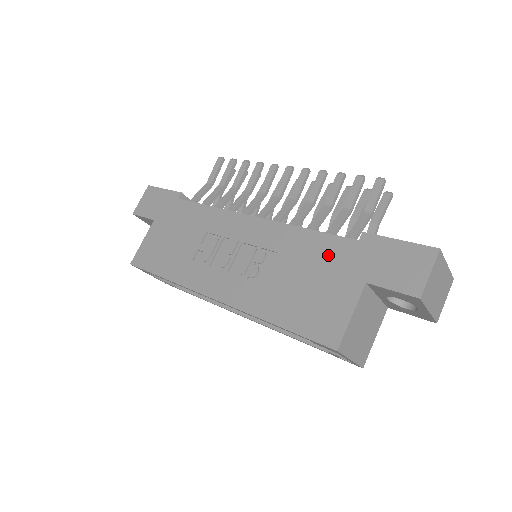
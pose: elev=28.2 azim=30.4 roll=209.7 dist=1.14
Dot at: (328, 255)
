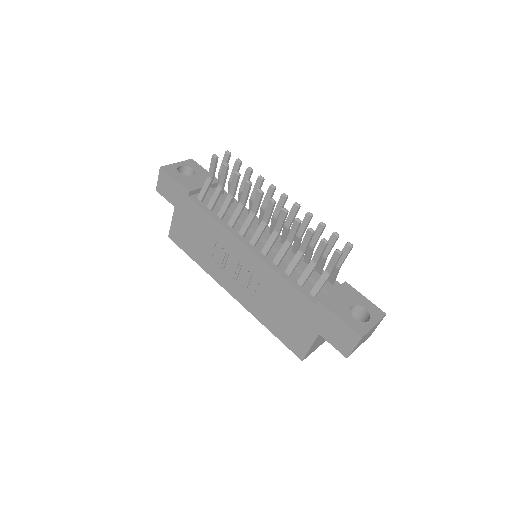
Dot at: (297, 305)
